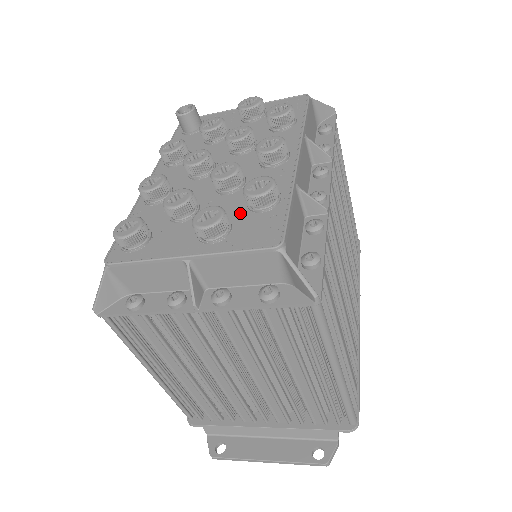
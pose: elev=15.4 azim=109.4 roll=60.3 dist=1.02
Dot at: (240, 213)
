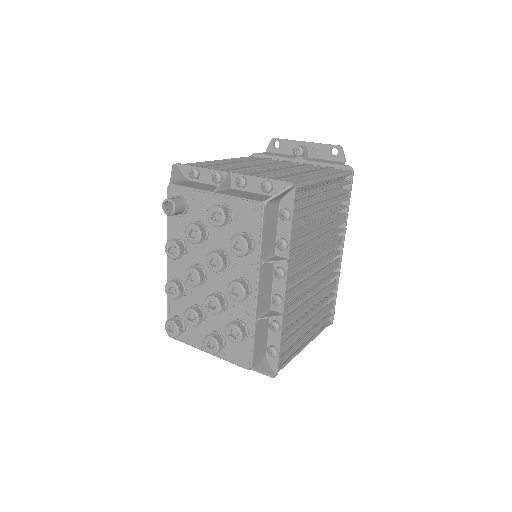
Dot at: occluded
